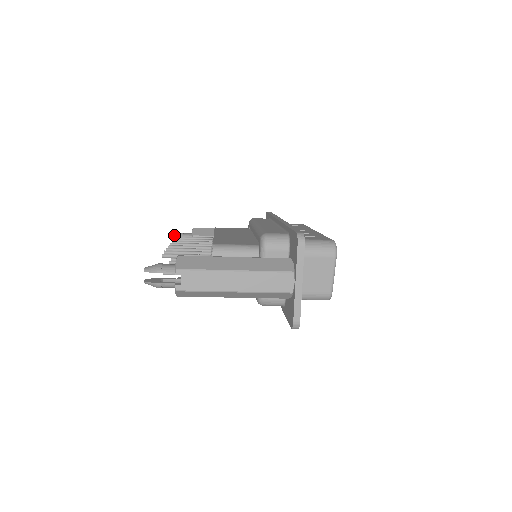
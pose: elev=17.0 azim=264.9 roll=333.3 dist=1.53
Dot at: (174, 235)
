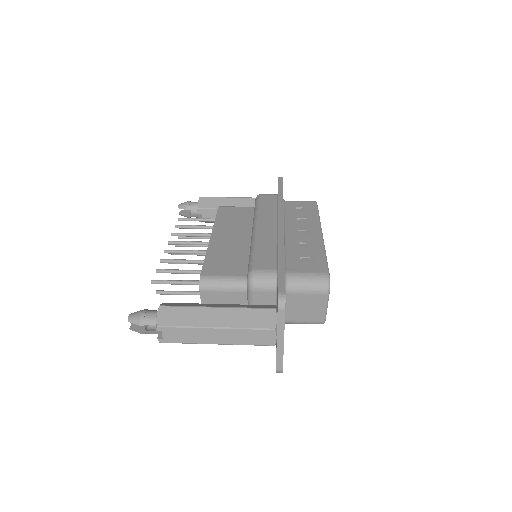
Dot at: (180, 205)
